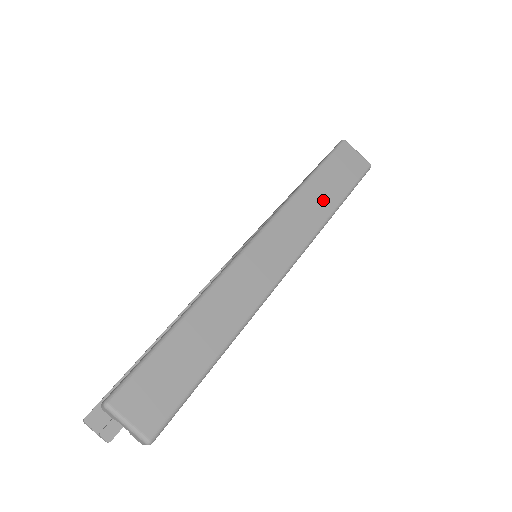
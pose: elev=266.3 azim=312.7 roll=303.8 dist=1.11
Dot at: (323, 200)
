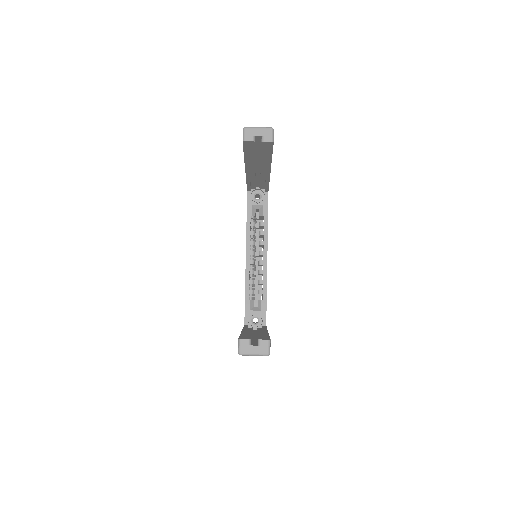
Dot at: occluded
